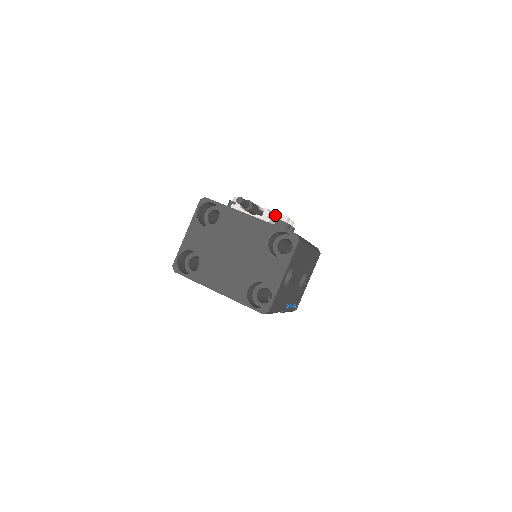
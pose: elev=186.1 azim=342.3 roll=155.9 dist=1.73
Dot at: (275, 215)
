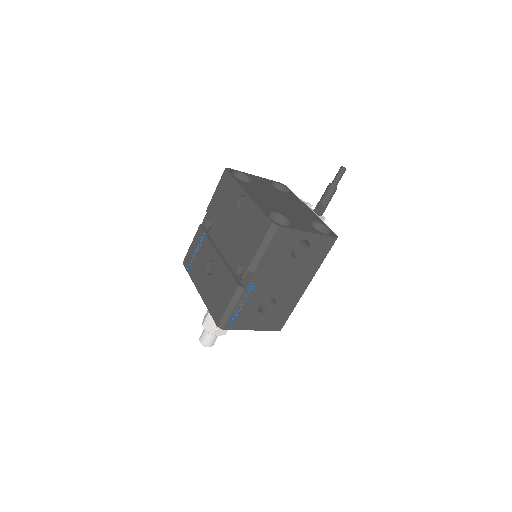
Dot at: occluded
